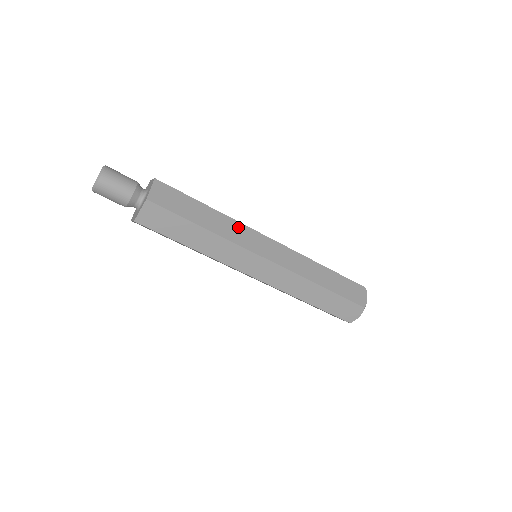
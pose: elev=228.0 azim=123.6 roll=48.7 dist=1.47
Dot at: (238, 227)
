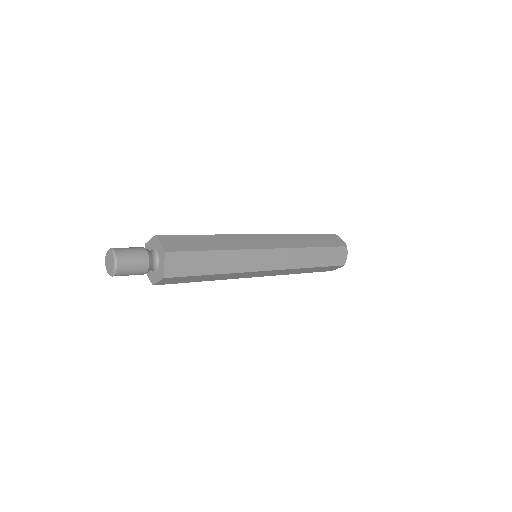
Dot at: (238, 274)
